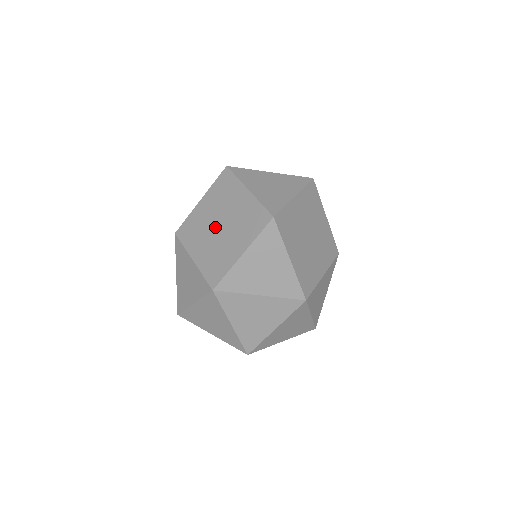
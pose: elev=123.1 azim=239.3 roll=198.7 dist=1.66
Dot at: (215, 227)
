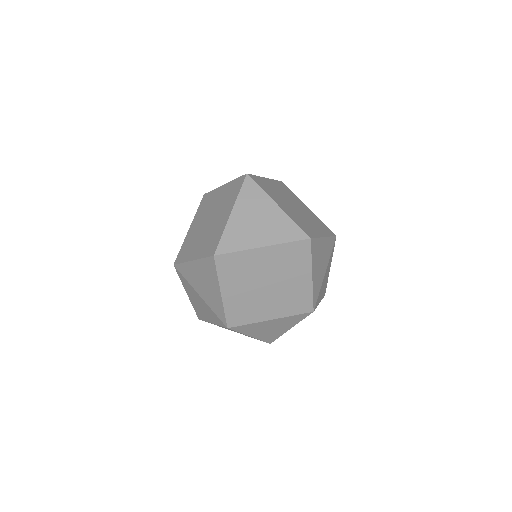
Dot at: (207, 219)
